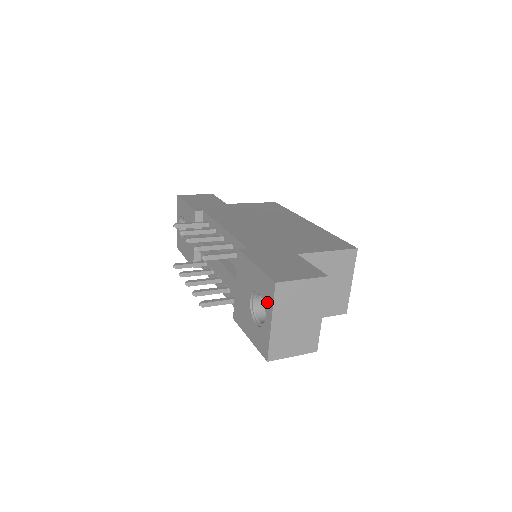
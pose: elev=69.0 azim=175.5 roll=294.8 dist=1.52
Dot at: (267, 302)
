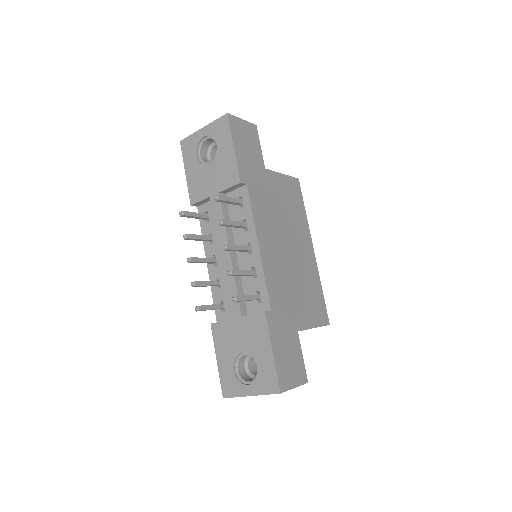
Dot at: (260, 384)
